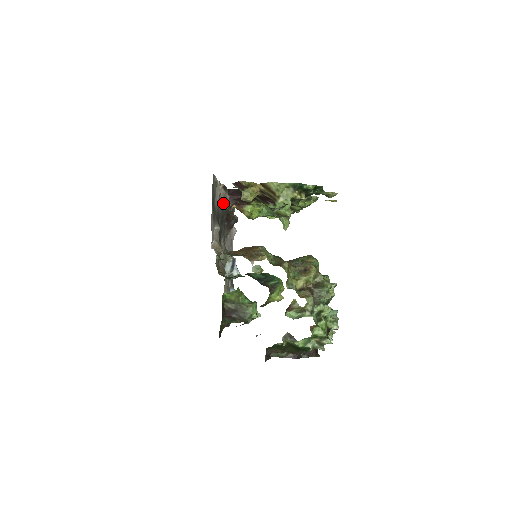
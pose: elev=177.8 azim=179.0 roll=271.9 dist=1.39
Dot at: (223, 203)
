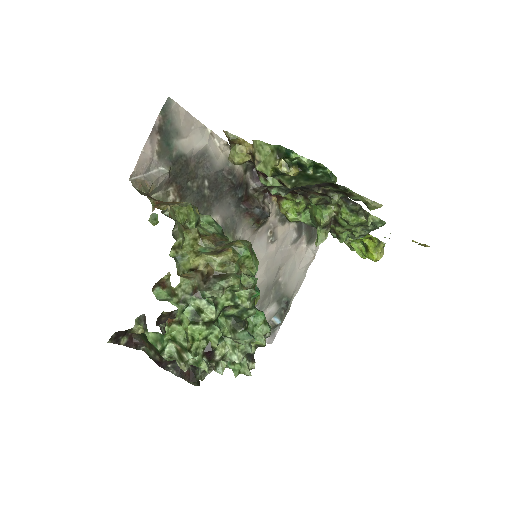
Dot at: (221, 166)
